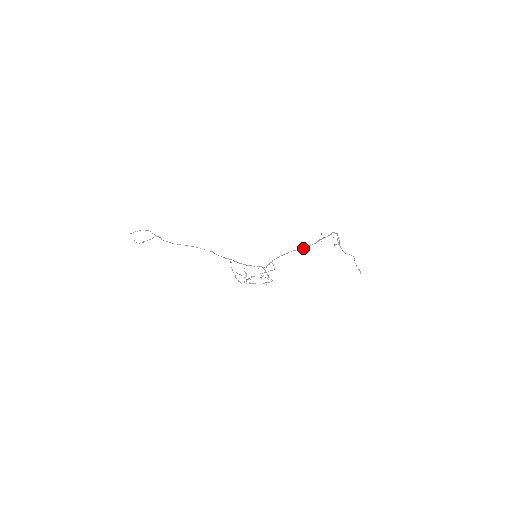
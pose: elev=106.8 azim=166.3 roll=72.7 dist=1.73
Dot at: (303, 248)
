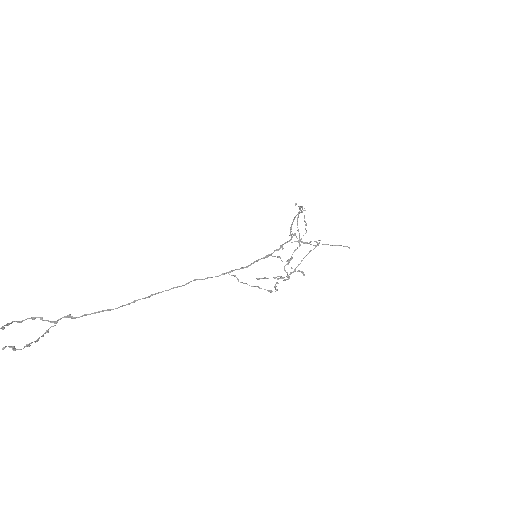
Dot at: (301, 211)
